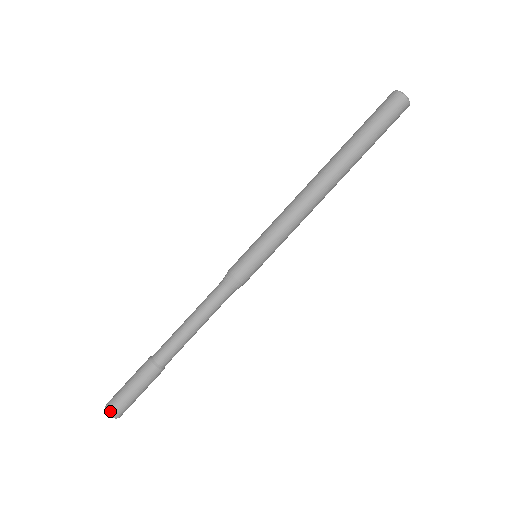
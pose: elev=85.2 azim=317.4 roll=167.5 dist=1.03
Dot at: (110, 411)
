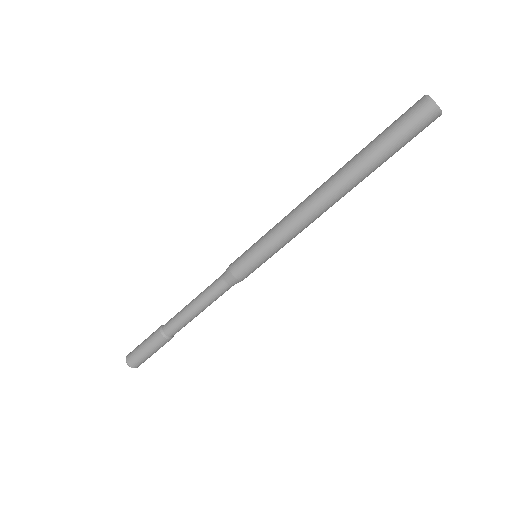
Dot at: (127, 359)
